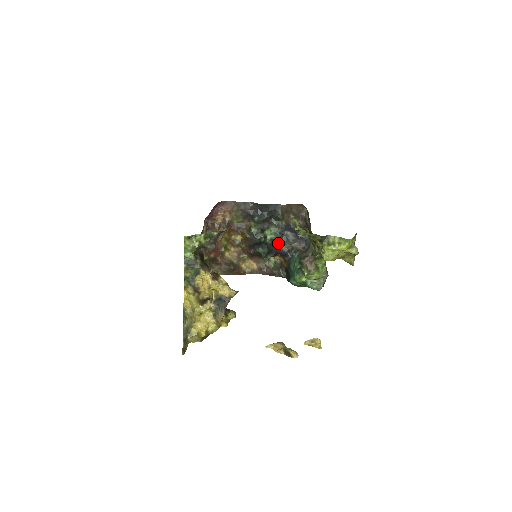
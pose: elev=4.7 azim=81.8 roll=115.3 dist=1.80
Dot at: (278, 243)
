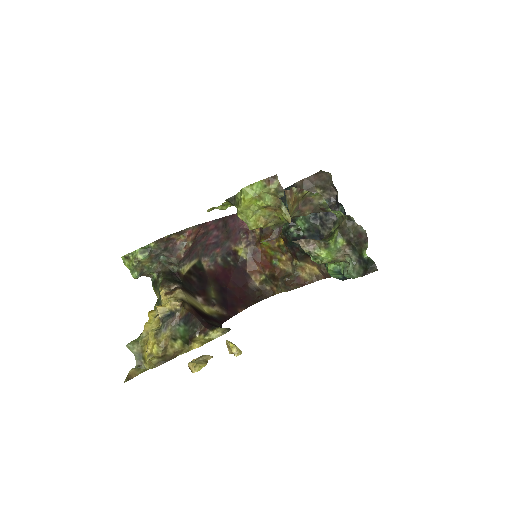
Dot at: (318, 231)
